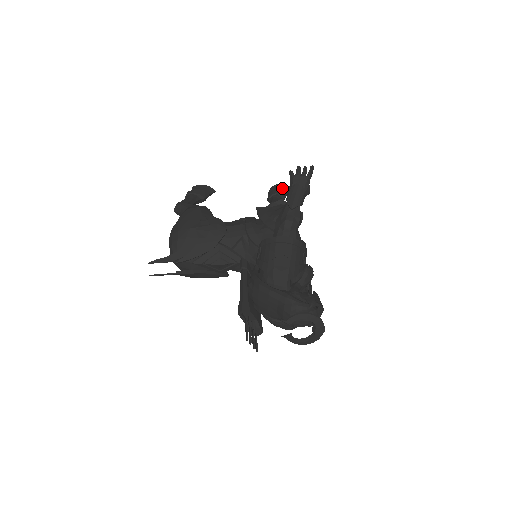
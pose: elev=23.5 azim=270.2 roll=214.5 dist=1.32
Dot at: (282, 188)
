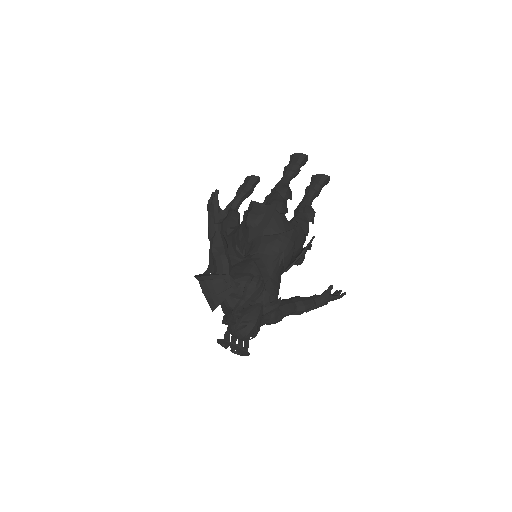
Dot at: (295, 158)
